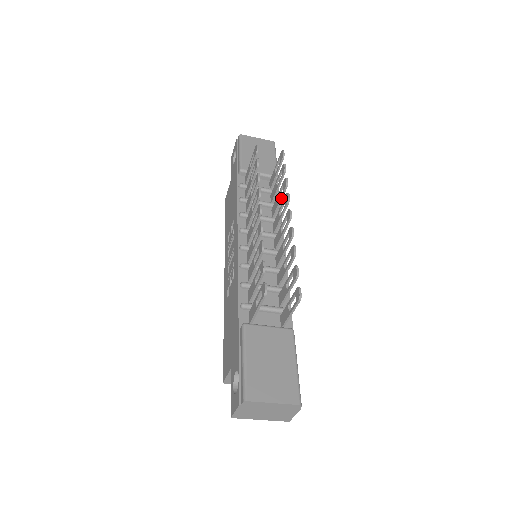
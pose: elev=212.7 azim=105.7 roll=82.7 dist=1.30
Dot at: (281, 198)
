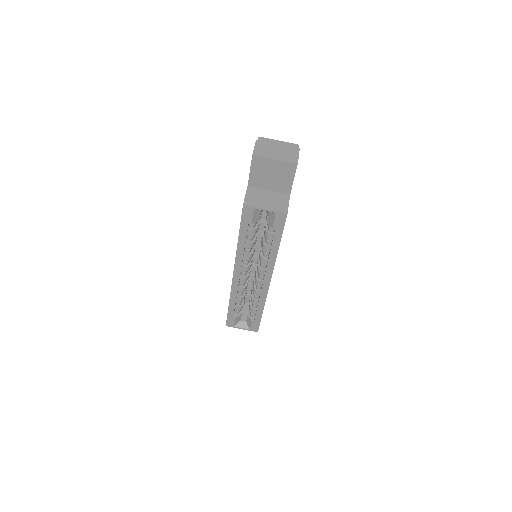
Dot at: occluded
